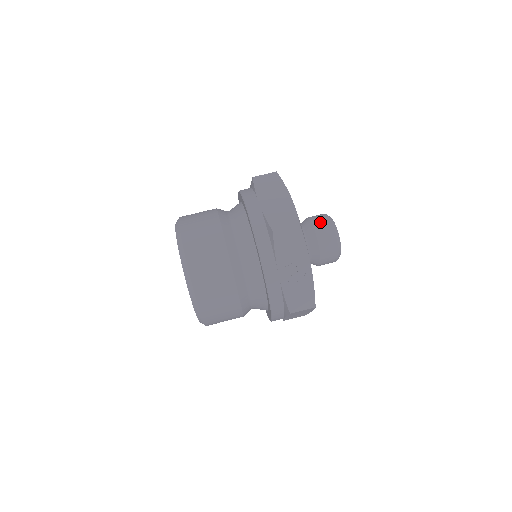
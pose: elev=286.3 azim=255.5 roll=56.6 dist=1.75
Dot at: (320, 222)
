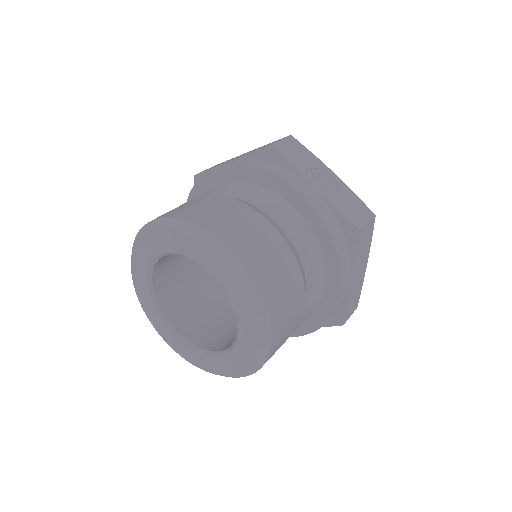
Dot at: occluded
